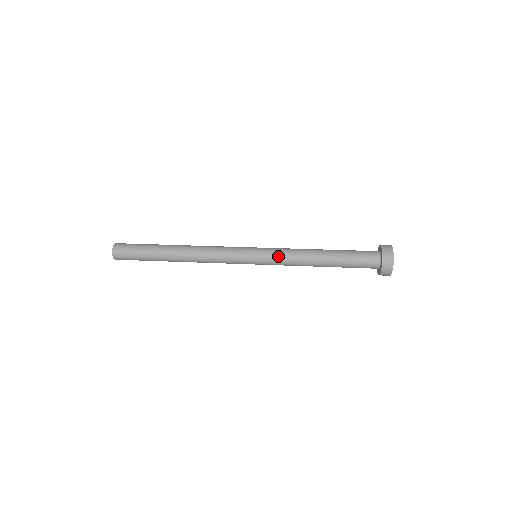
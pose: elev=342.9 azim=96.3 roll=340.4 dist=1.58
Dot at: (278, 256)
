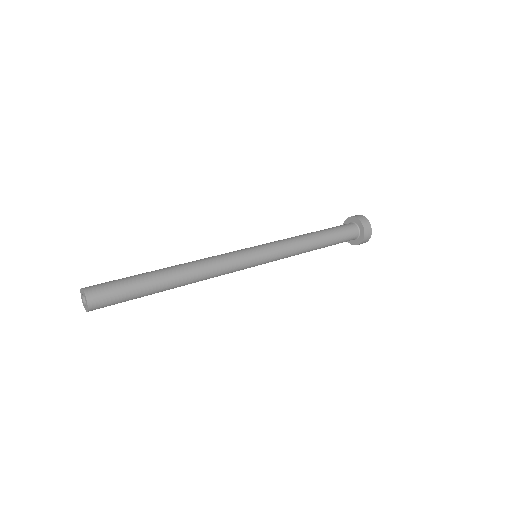
Dot at: (281, 258)
